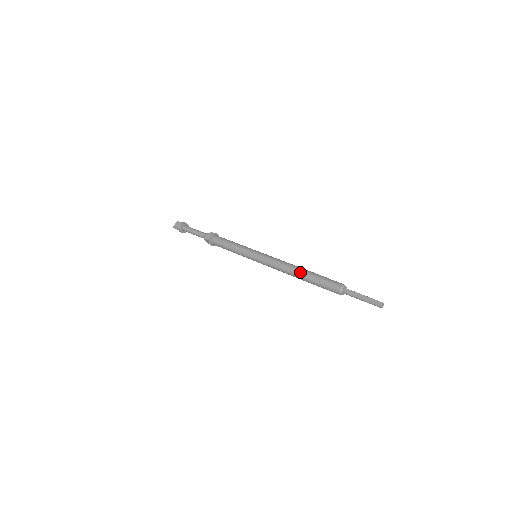
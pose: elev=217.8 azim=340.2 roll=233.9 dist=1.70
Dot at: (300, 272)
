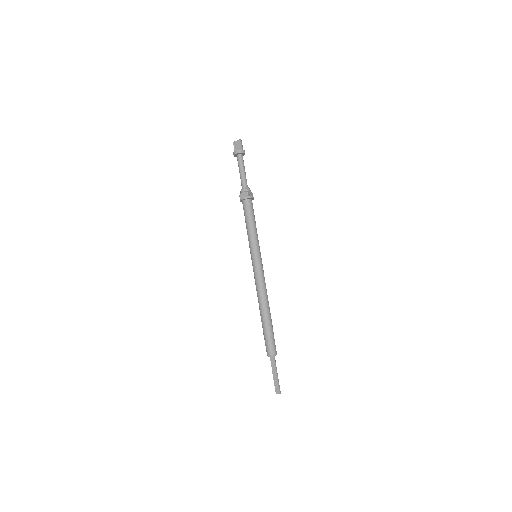
Dot at: (261, 312)
